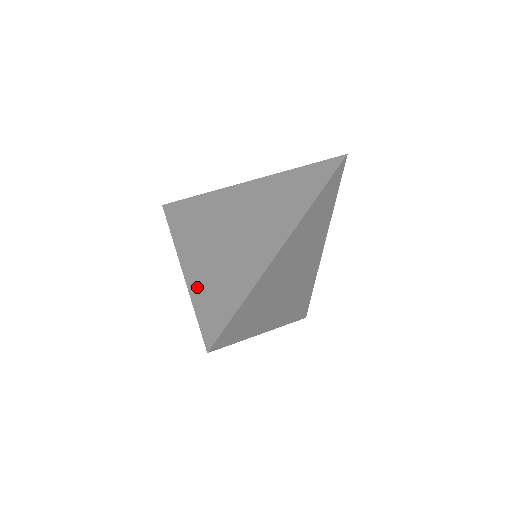
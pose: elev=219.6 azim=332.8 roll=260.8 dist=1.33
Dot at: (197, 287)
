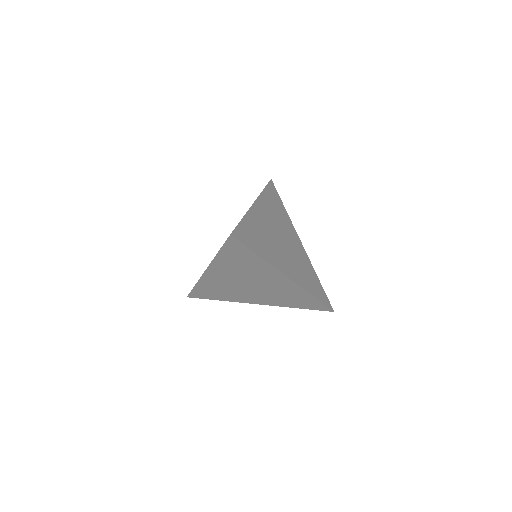
Dot at: occluded
